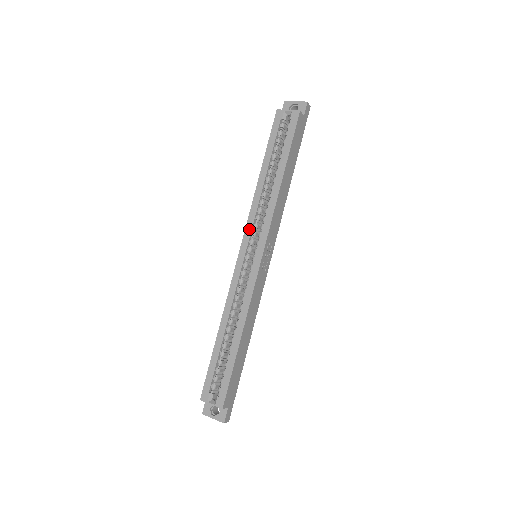
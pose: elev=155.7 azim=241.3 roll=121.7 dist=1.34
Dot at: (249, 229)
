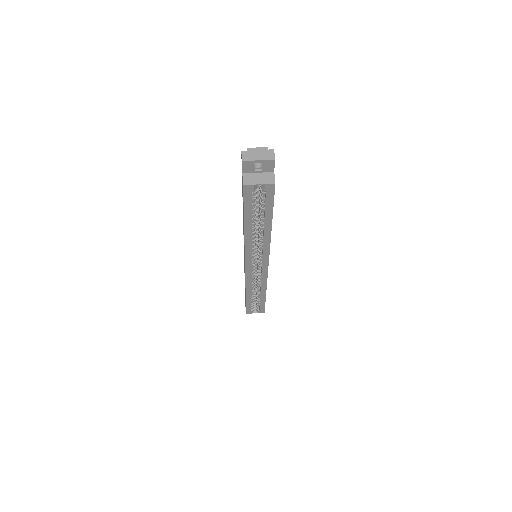
Dot at: (249, 257)
